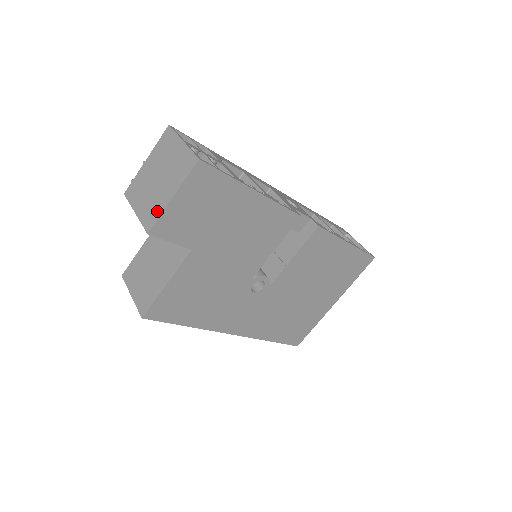
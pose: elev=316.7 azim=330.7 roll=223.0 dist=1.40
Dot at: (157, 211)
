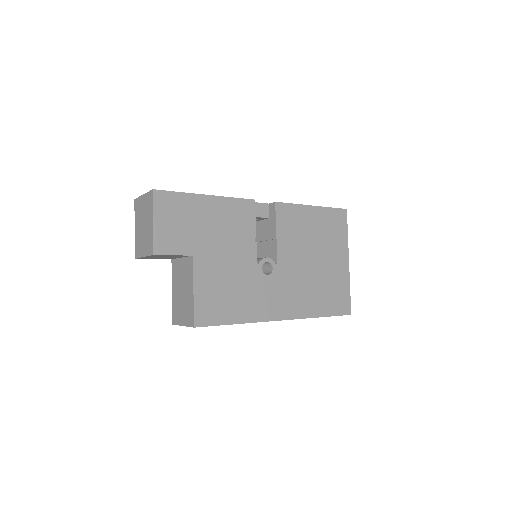
Dot at: (151, 239)
